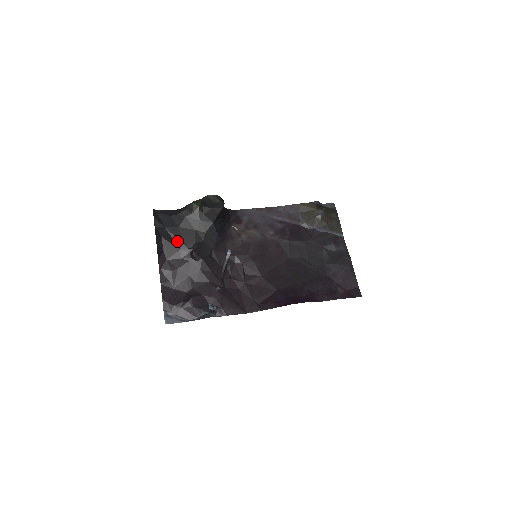
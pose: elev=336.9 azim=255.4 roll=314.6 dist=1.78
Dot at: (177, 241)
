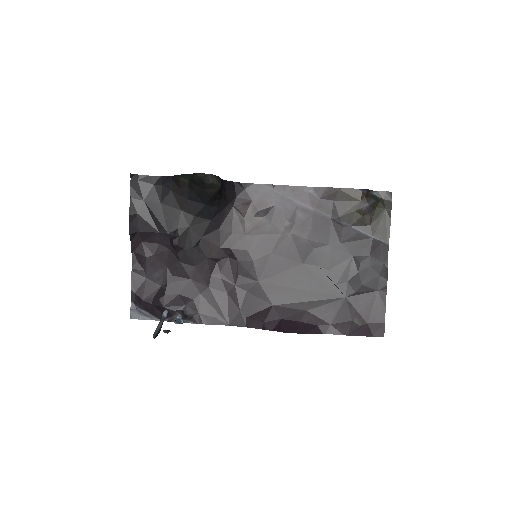
Dot at: (156, 221)
